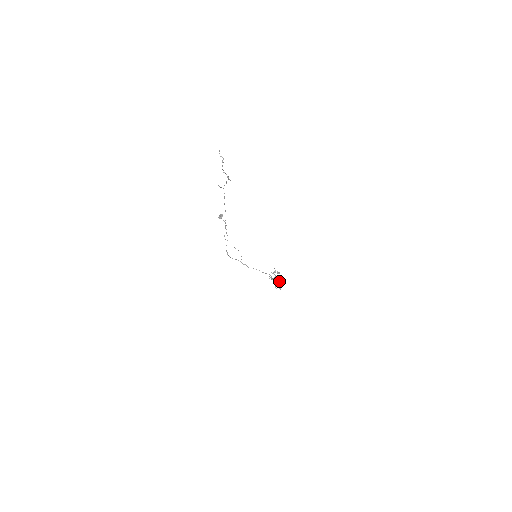
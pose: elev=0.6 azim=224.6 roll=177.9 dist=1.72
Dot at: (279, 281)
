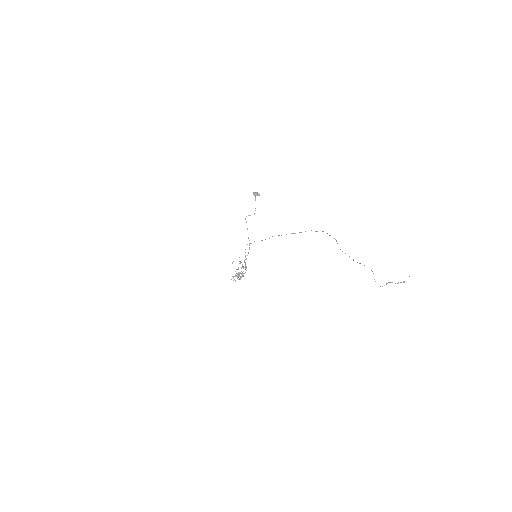
Dot at: (238, 272)
